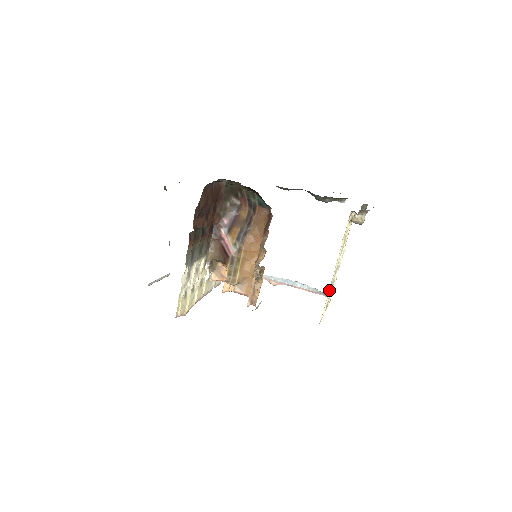
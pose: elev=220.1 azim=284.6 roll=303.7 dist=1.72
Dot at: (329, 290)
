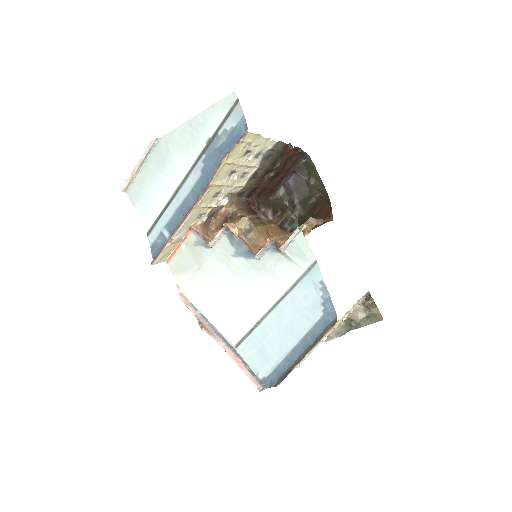
Dot at: (348, 312)
